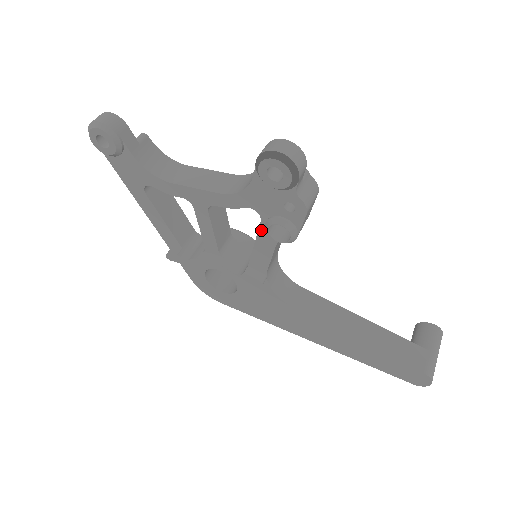
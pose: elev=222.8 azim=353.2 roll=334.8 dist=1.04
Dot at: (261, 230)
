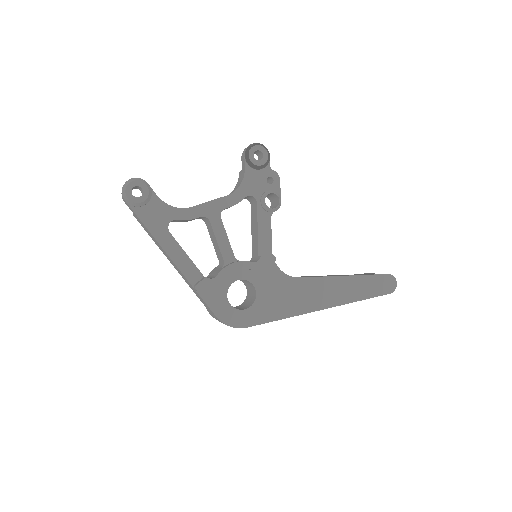
Dot at: (259, 211)
